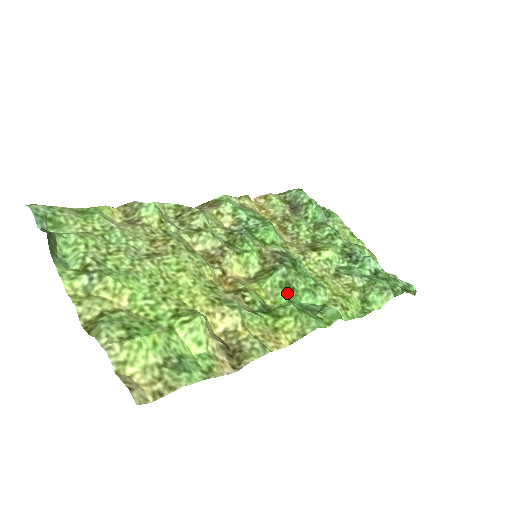
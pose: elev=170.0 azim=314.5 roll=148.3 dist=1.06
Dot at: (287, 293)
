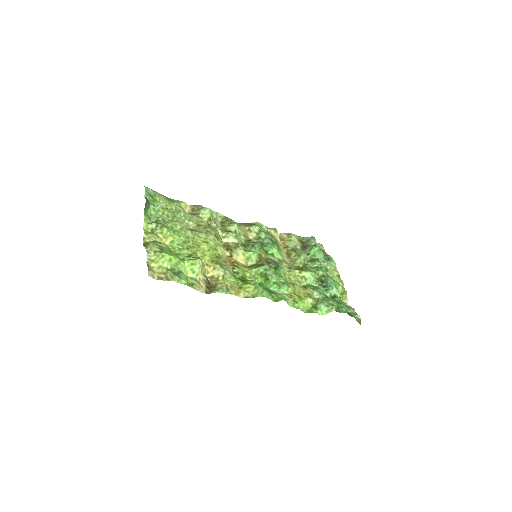
Dot at: (263, 280)
